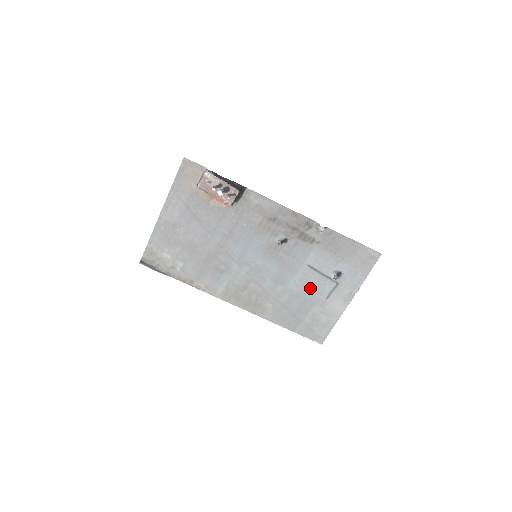
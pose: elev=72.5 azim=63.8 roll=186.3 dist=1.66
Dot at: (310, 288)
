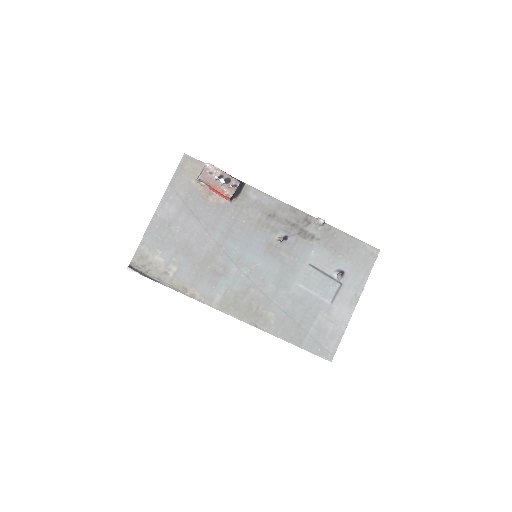
Dot at: (314, 290)
